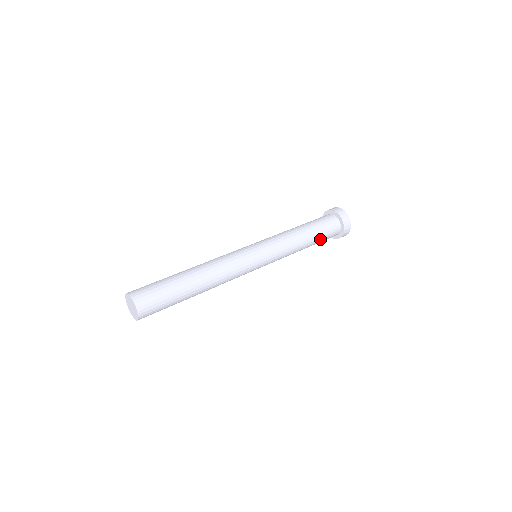
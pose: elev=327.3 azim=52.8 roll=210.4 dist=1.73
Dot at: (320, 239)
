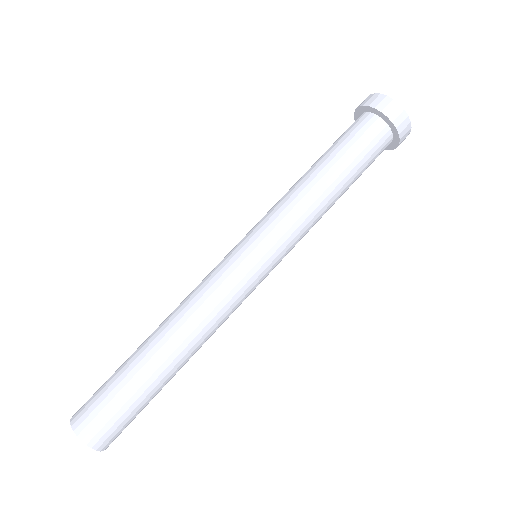
Dot at: occluded
